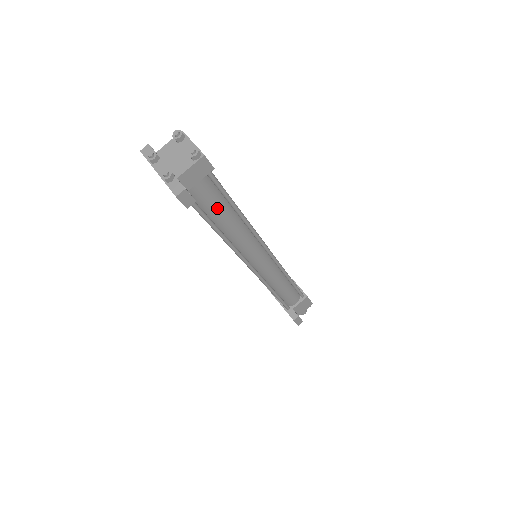
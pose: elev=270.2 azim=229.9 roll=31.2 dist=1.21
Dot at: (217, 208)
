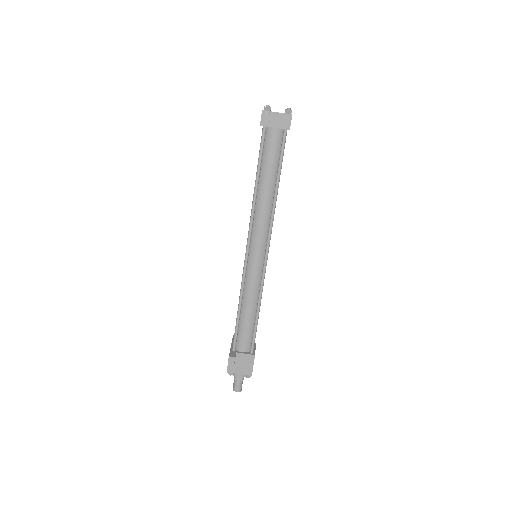
Dot at: (270, 163)
